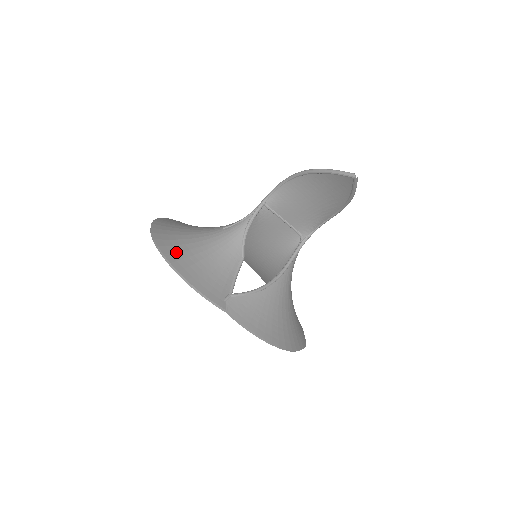
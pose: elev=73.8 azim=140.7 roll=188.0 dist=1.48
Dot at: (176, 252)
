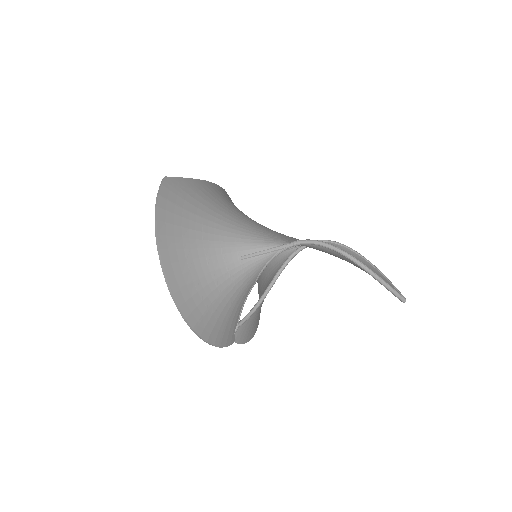
Dot at: (202, 316)
